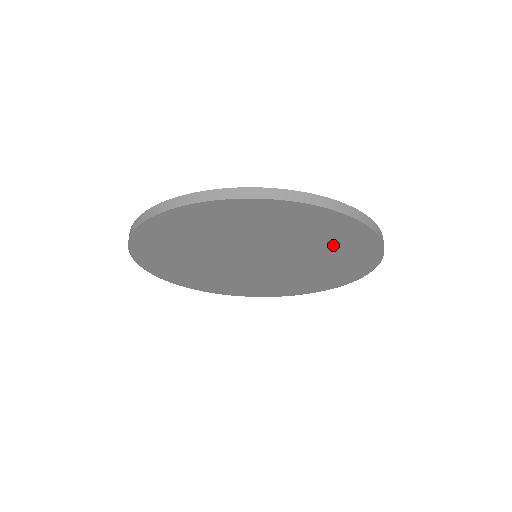
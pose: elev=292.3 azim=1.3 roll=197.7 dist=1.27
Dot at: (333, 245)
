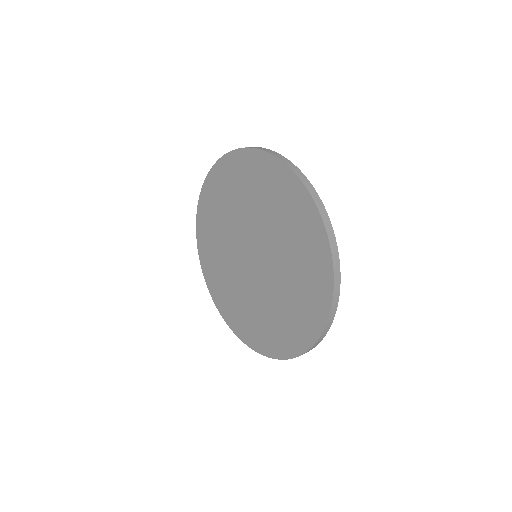
Dot at: (295, 308)
